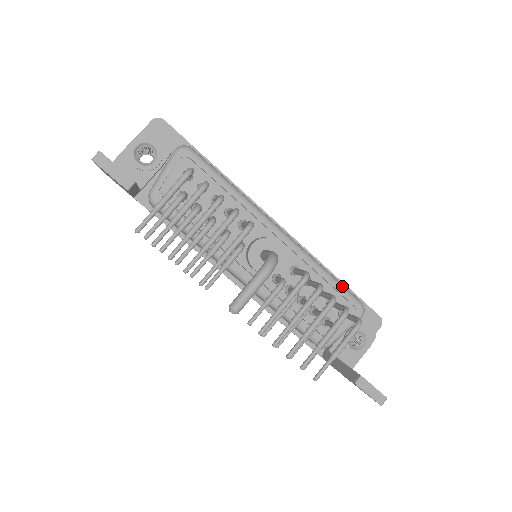
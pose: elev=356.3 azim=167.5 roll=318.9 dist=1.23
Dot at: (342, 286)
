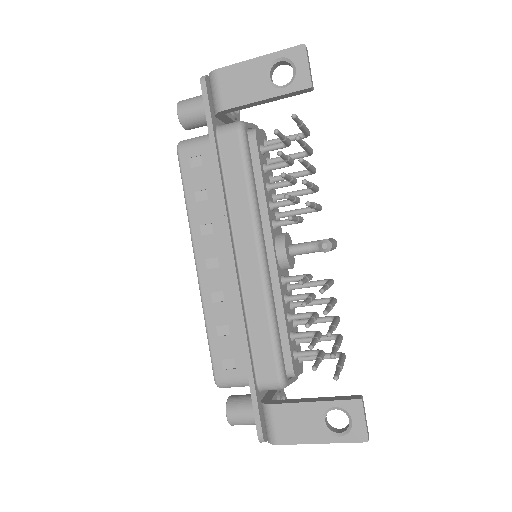
Dot at: occluded
